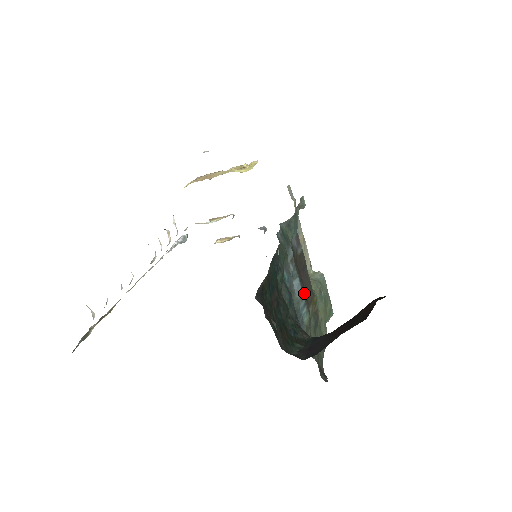
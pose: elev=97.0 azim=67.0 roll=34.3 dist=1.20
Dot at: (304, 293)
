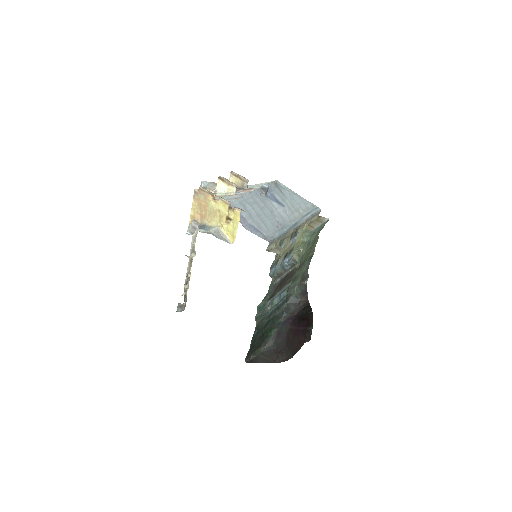
Dot at: (286, 282)
